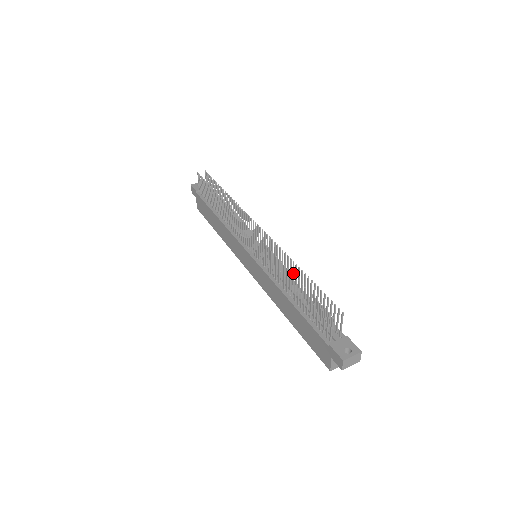
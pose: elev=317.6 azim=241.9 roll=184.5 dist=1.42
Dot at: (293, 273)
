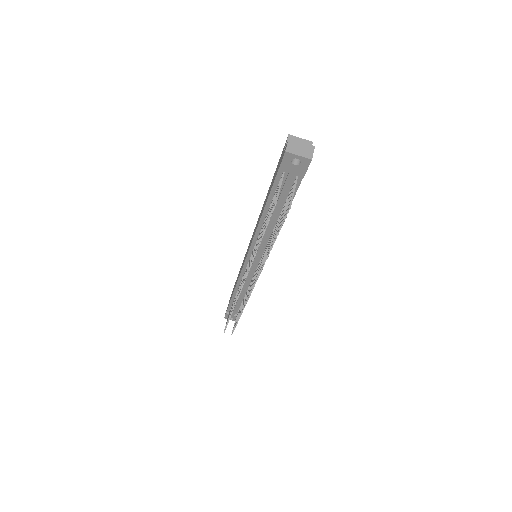
Dot at: occluded
